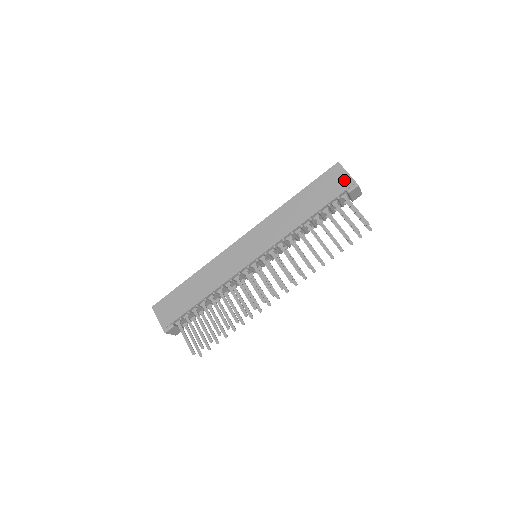
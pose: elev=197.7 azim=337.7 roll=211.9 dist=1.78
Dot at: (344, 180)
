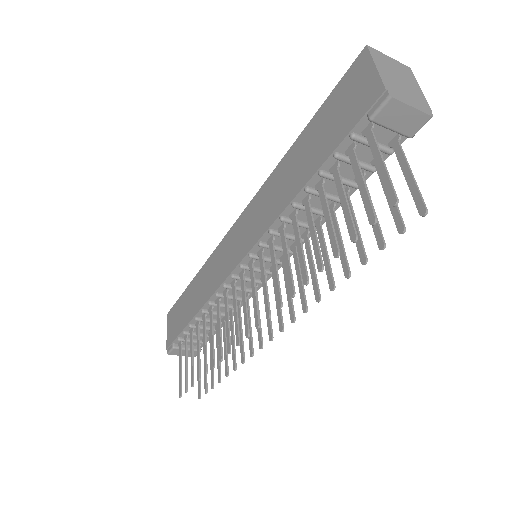
Dot at: (366, 89)
